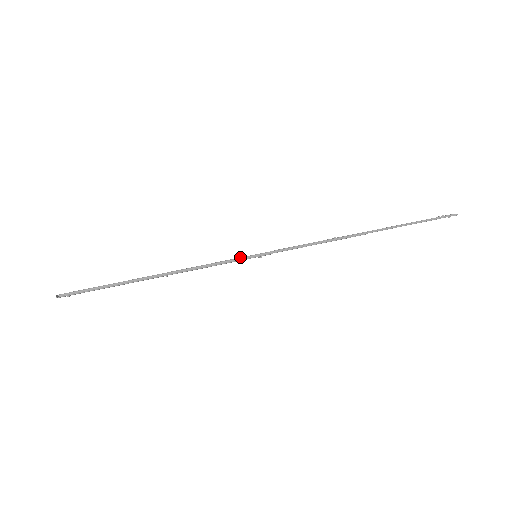
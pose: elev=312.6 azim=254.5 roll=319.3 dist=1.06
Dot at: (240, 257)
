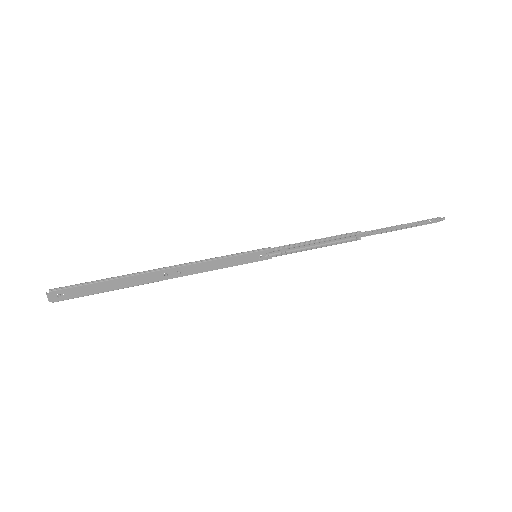
Dot at: (239, 254)
